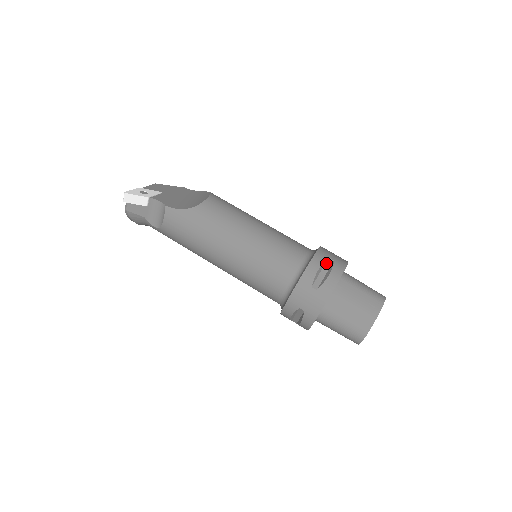
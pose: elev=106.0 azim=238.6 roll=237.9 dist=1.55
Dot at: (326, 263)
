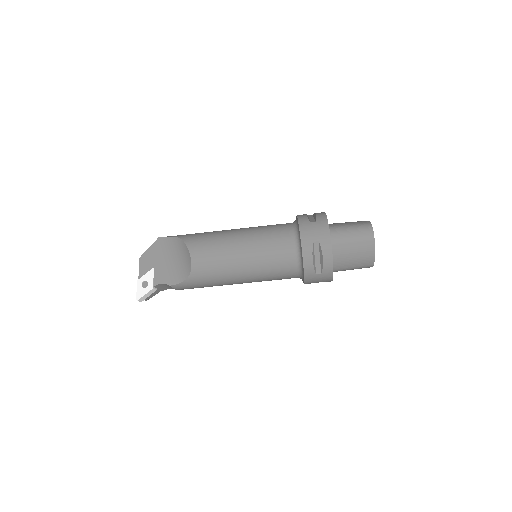
Dot at: (314, 248)
